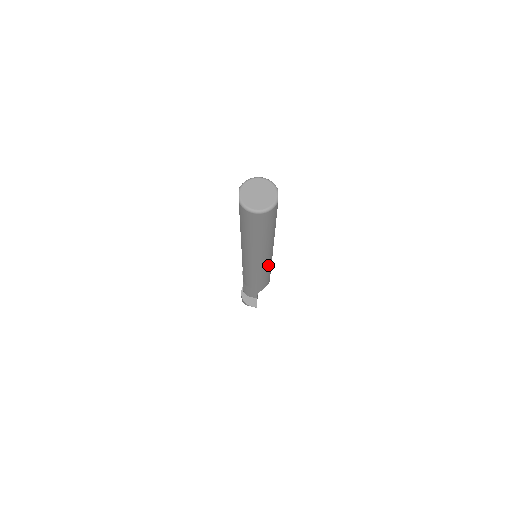
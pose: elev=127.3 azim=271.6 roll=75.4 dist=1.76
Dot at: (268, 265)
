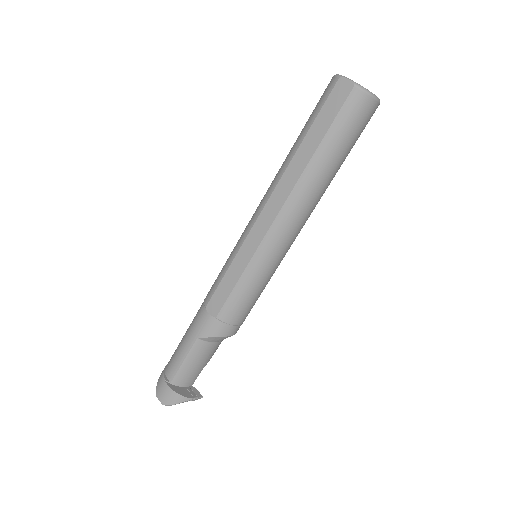
Dot at: occluded
